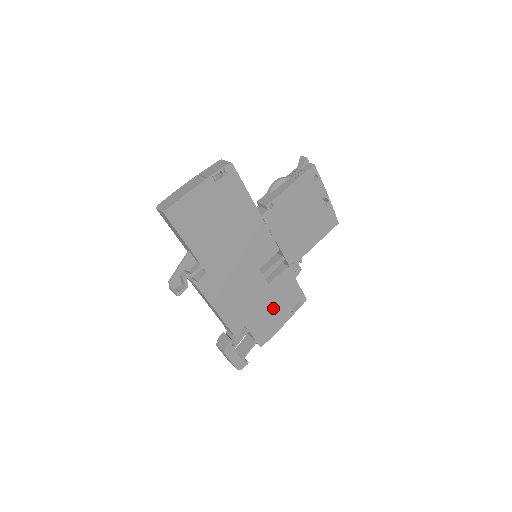
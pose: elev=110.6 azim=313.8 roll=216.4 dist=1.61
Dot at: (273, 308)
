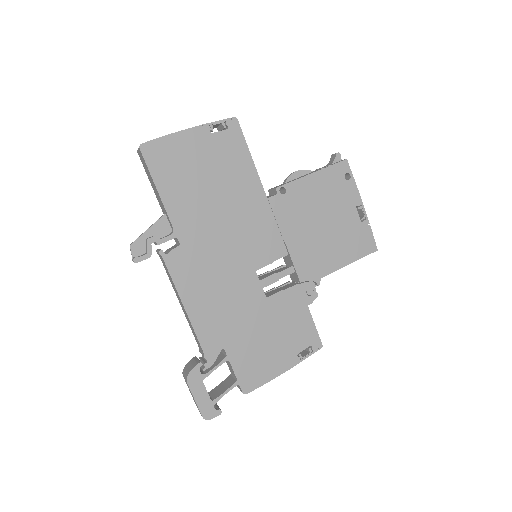
Dot at: (270, 338)
